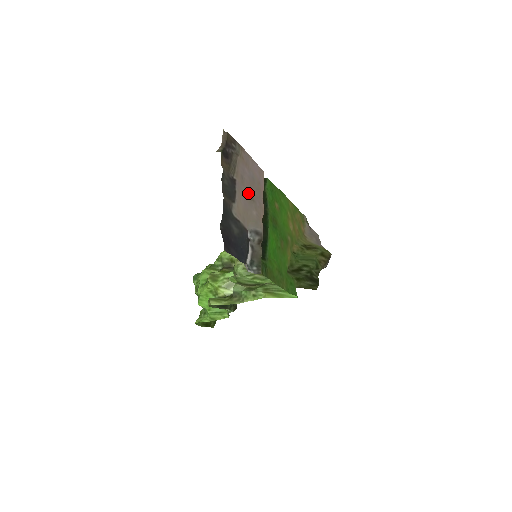
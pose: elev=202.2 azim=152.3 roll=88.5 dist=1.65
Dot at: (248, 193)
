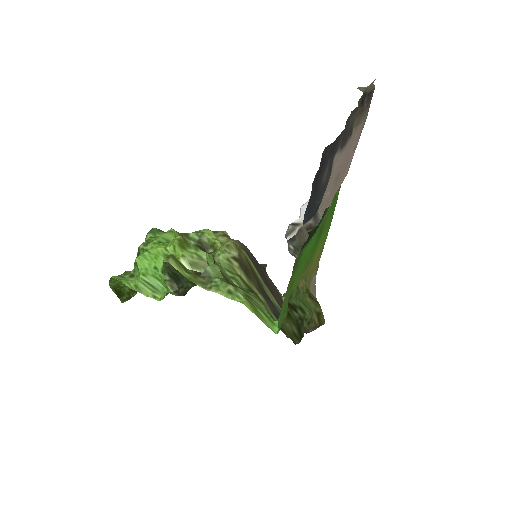
Dot at: (342, 166)
